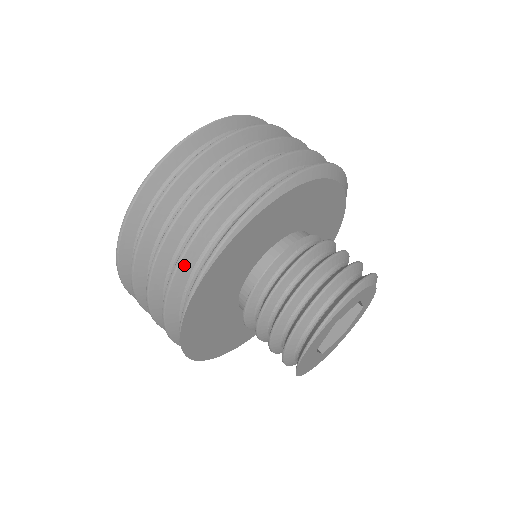
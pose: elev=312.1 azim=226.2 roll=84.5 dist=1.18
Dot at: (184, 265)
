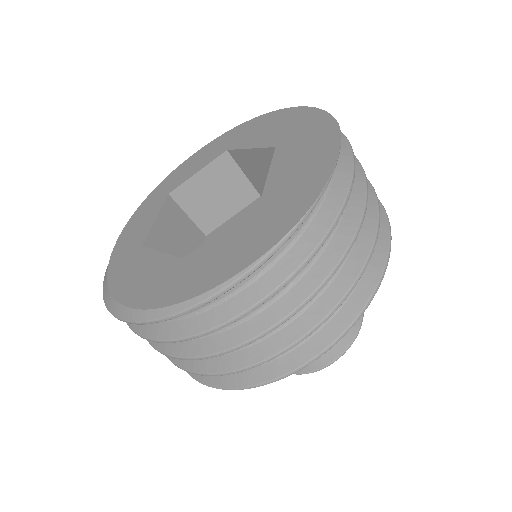
Dot at: (314, 329)
